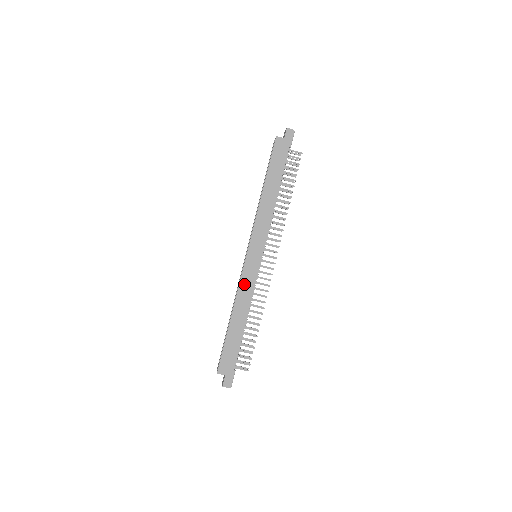
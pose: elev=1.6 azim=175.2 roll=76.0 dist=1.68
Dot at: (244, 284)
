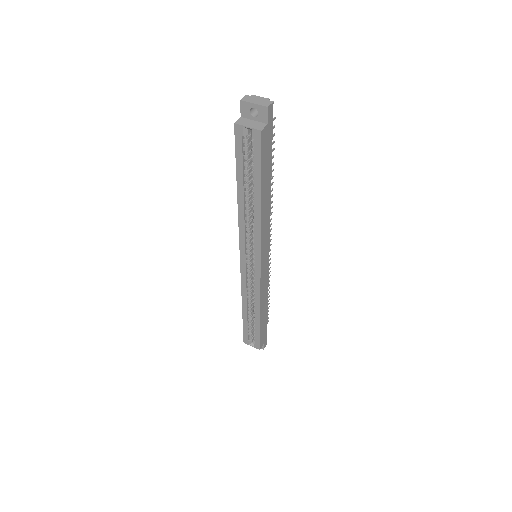
Dot at: (263, 288)
